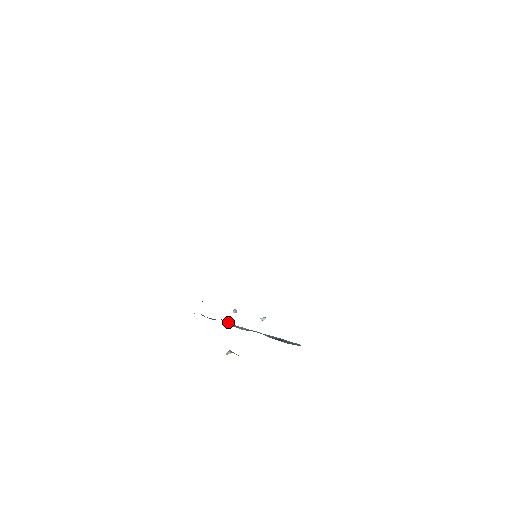
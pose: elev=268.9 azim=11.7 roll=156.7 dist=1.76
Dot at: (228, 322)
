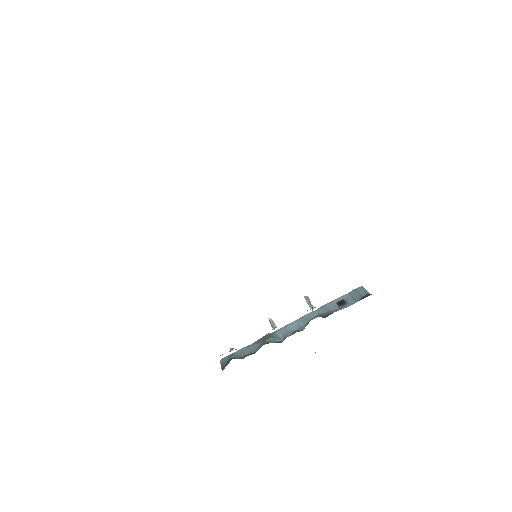
Dot at: (274, 338)
